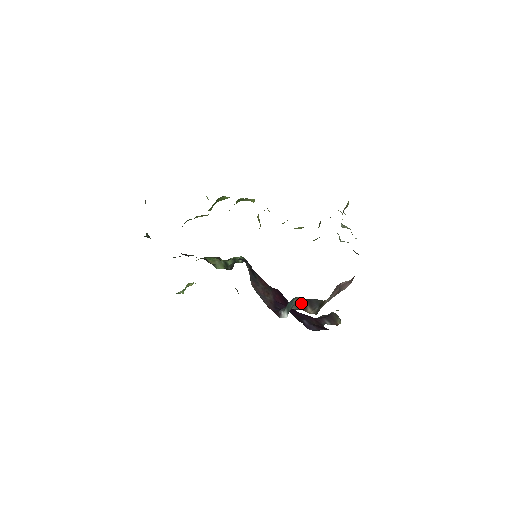
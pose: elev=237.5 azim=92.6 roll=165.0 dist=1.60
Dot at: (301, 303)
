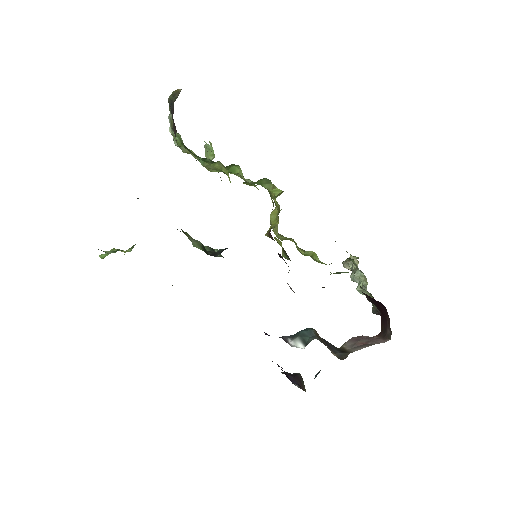
Dot at: (320, 338)
